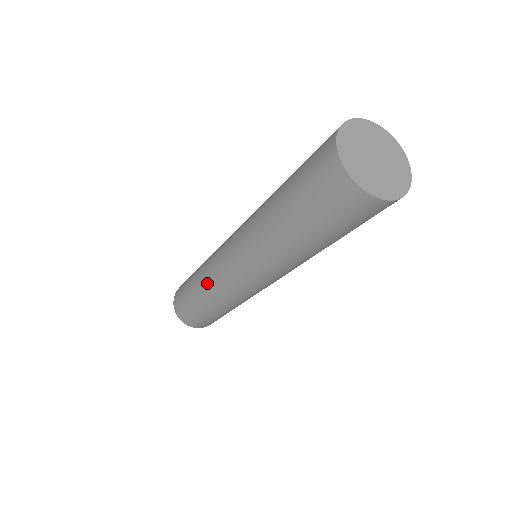
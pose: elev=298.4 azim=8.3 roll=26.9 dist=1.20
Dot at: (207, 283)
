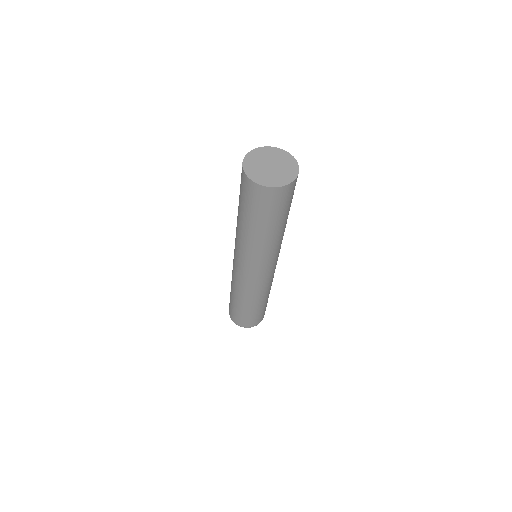
Dot at: (241, 292)
